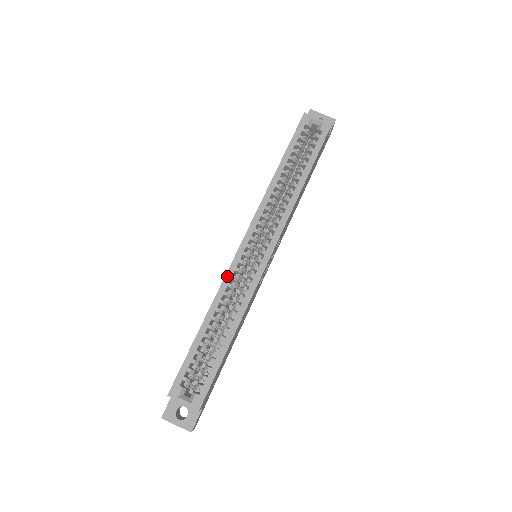
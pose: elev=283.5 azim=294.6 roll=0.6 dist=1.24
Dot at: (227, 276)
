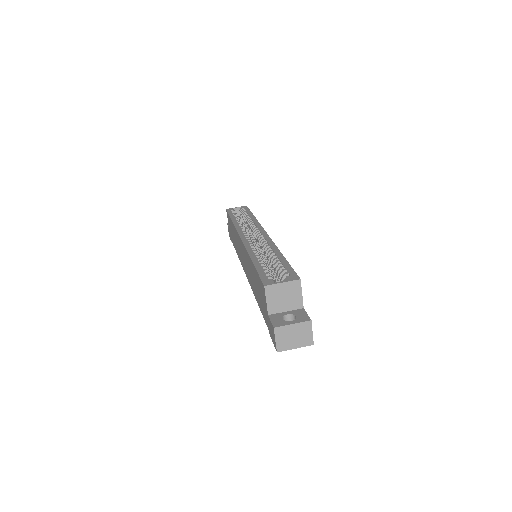
Dot at: (245, 245)
